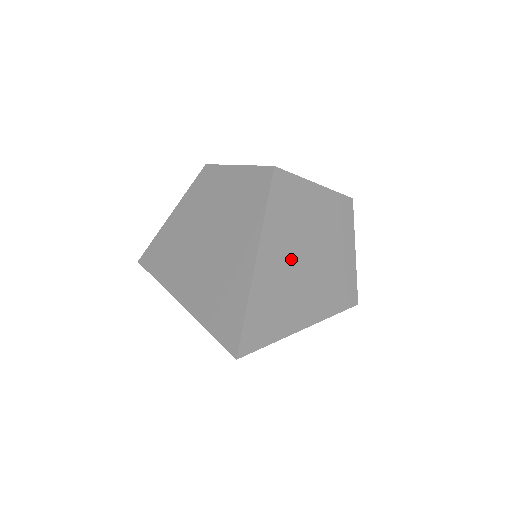
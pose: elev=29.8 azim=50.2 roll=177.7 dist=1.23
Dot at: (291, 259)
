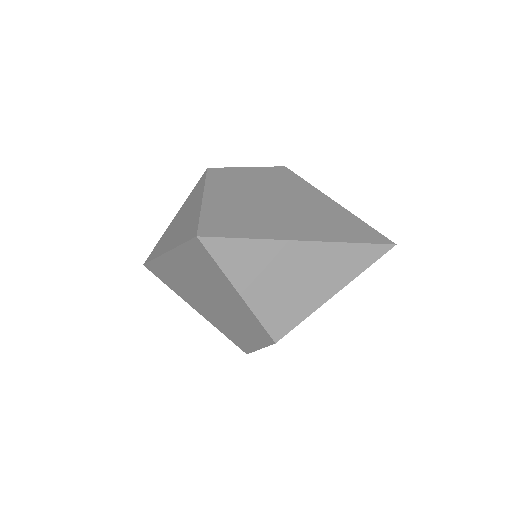
Dot at: occluded
